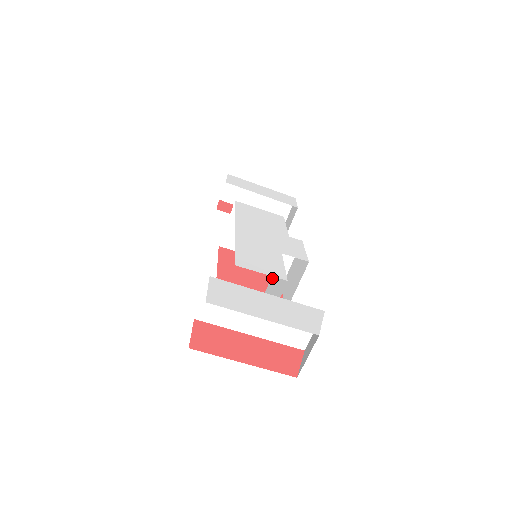
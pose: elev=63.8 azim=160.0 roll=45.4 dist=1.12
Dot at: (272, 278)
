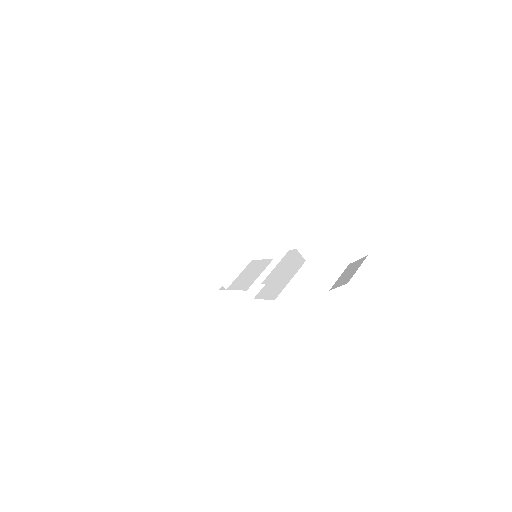
Dot at: (280, 264)
